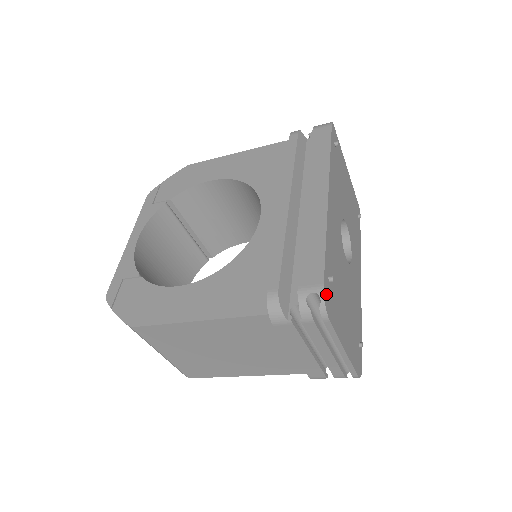
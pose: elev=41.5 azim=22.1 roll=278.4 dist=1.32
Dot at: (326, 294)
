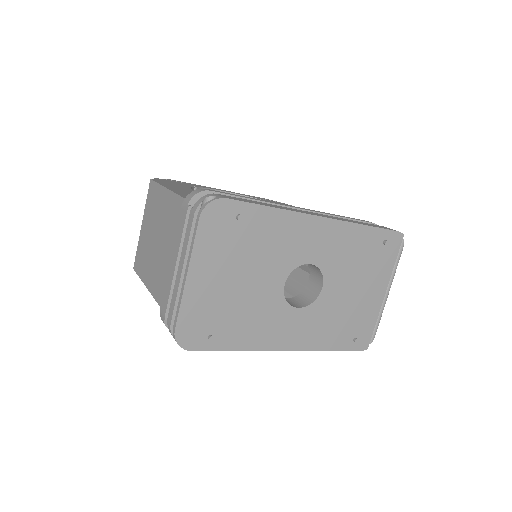
Dot at: (221, 207)
